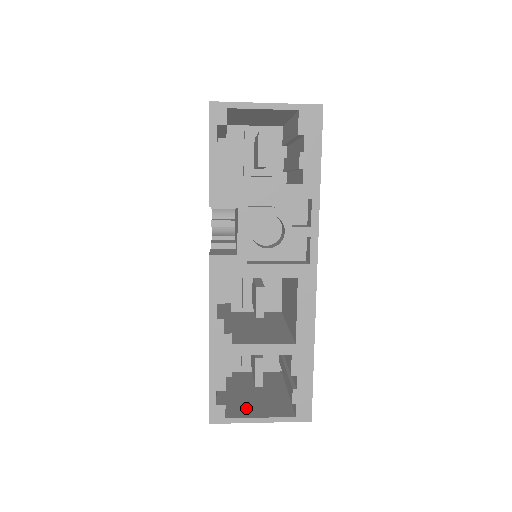
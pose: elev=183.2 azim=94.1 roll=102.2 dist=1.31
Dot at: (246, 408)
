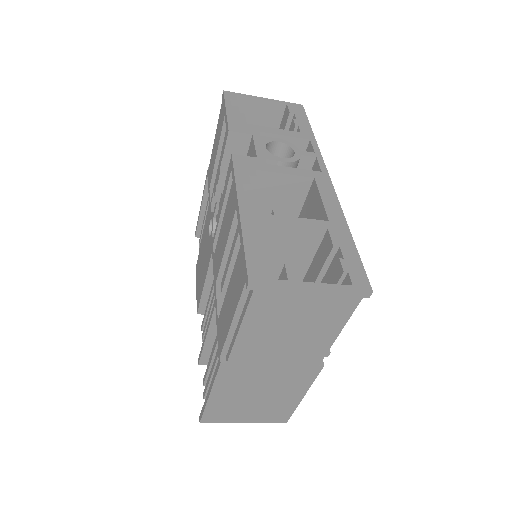
Dot at: occluded
